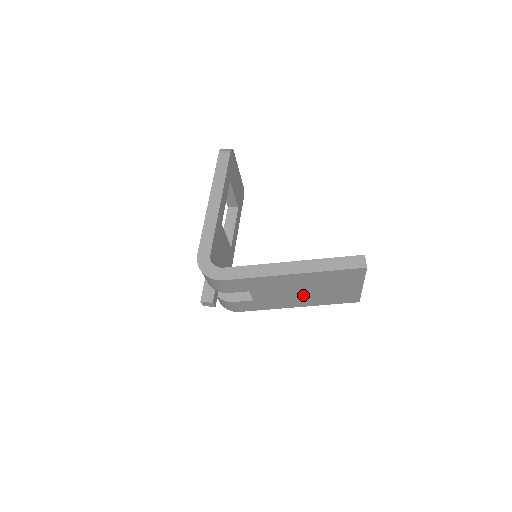
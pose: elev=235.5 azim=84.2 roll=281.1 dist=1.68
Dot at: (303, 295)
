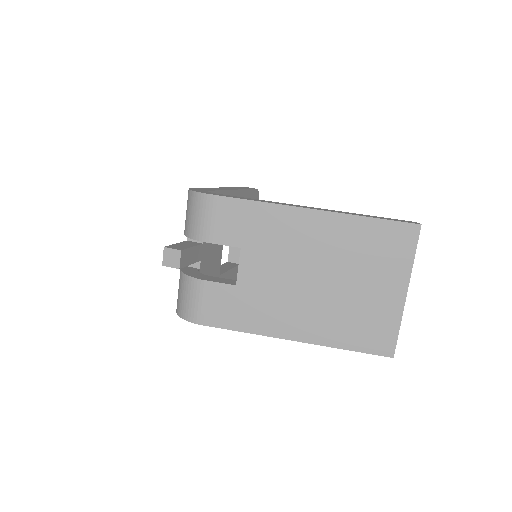
Dot at: (313, 294)
